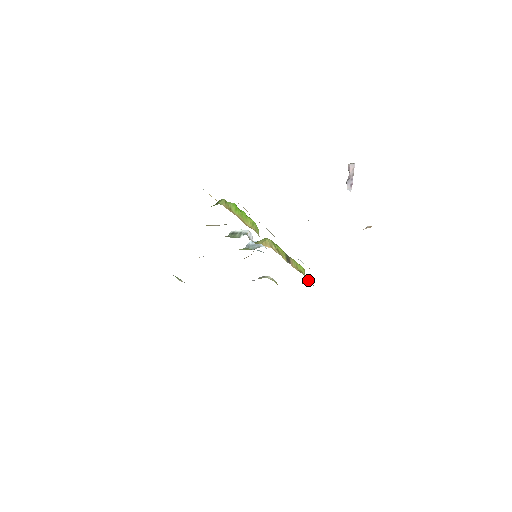
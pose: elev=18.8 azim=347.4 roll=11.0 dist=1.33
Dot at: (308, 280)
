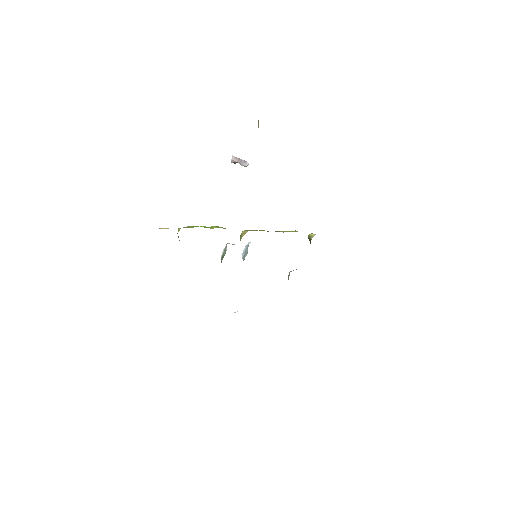
Dot at: (310, 237)
